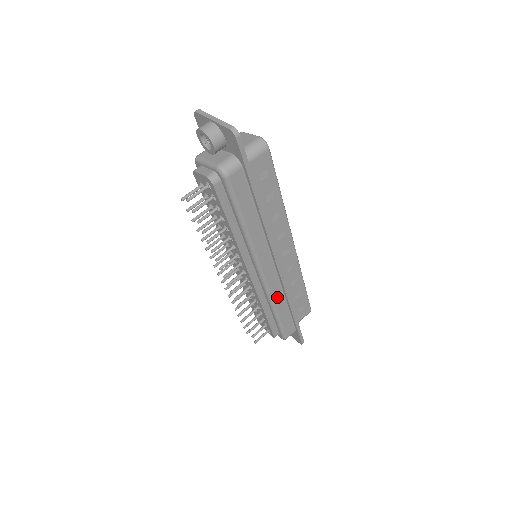
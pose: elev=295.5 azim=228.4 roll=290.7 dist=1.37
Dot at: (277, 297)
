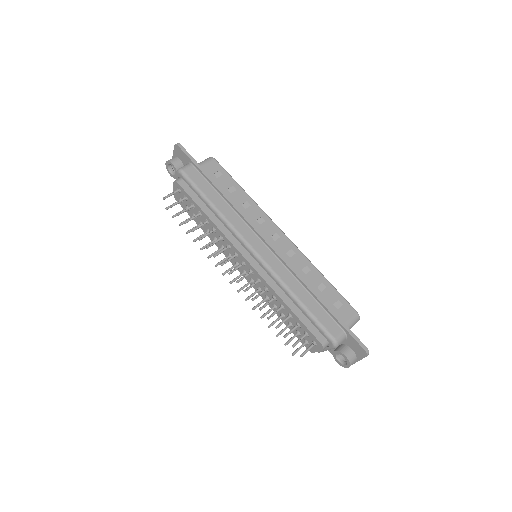
Dot at: (287, 279)
